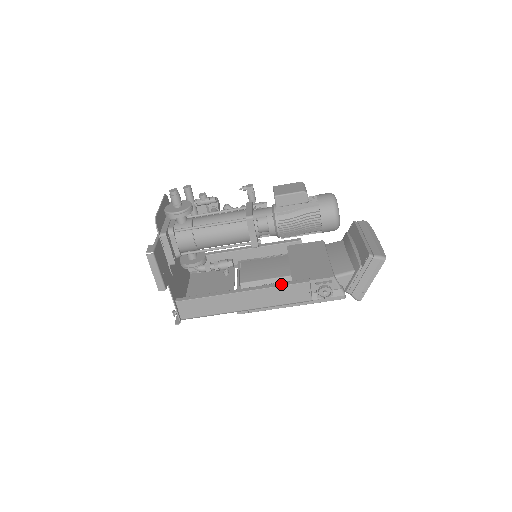
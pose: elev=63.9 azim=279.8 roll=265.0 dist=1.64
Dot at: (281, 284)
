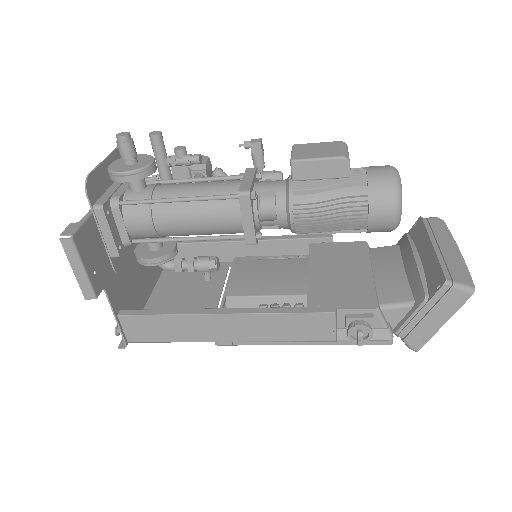
Dot at: (287, 310)
